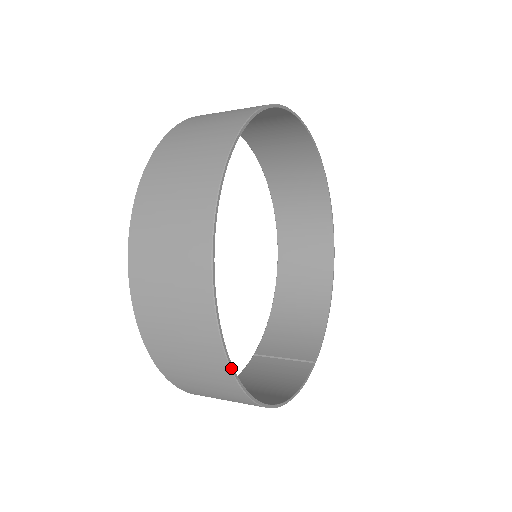
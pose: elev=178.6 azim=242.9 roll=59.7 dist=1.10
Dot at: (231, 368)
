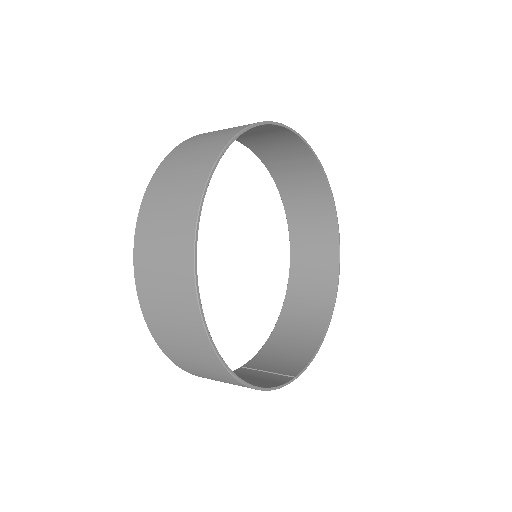
Dot at: (198, 300)
